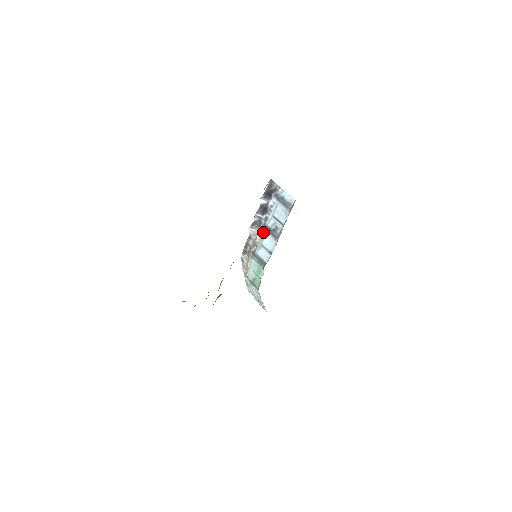
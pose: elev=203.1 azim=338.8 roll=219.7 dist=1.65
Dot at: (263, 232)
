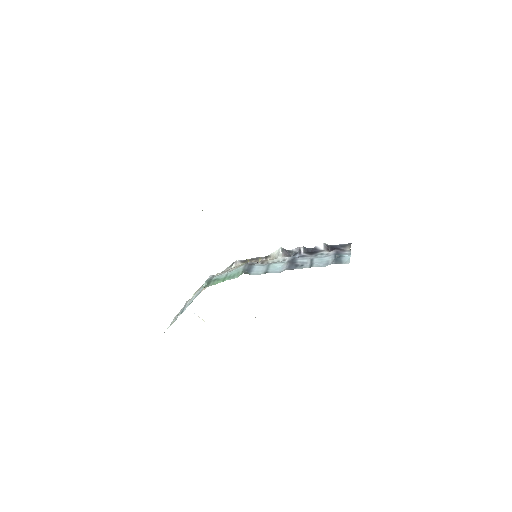
Dot at: (285, 260)
